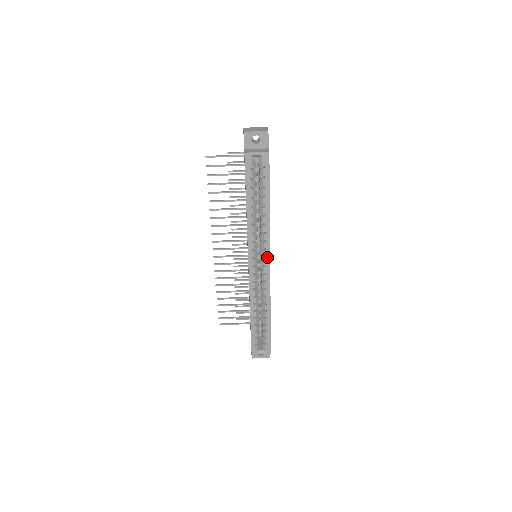
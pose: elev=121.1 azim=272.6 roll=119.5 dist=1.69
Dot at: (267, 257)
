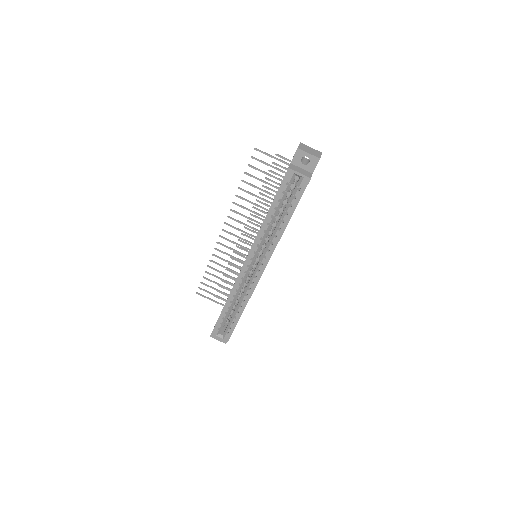
Dot at: (264, 264)
